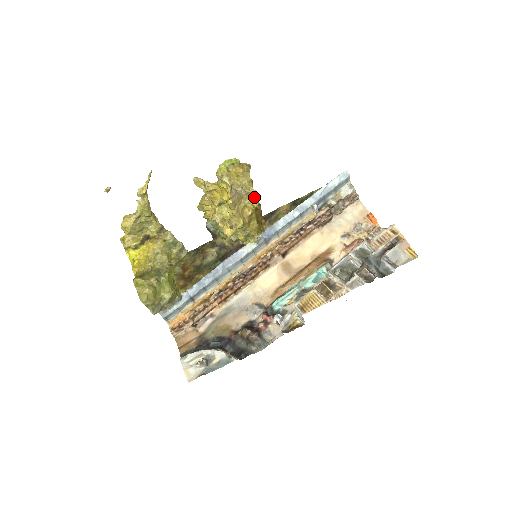
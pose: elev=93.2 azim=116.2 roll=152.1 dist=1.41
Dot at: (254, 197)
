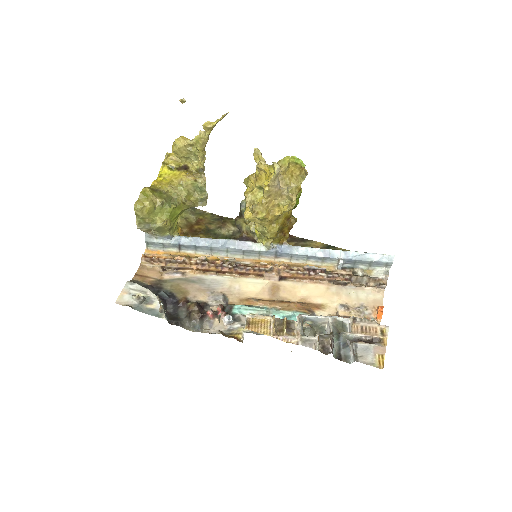
Dot at: (291, 203)
